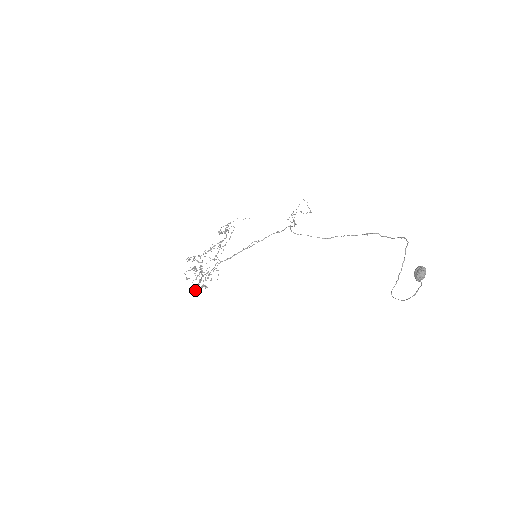
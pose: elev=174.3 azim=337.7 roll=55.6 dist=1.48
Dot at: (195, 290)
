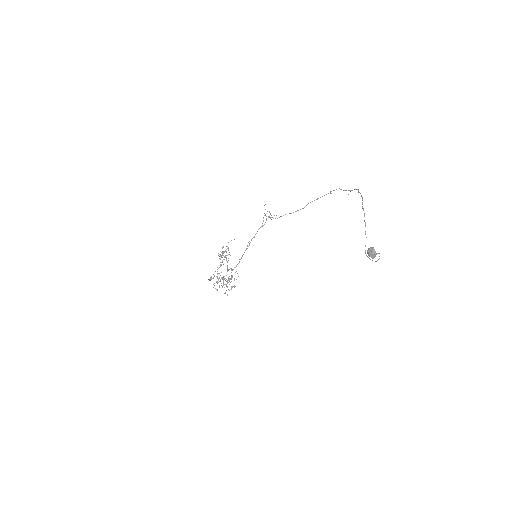
Dot at: occluded
